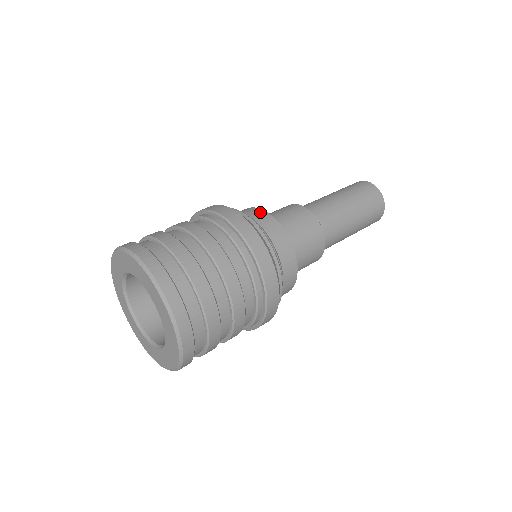
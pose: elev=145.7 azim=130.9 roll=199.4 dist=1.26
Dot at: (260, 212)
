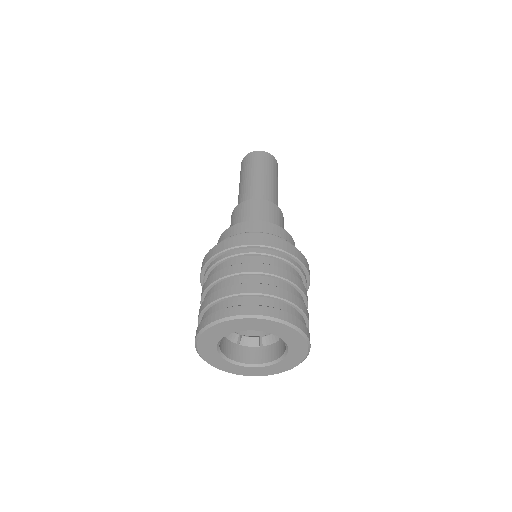
Dot at: (290, 237)
